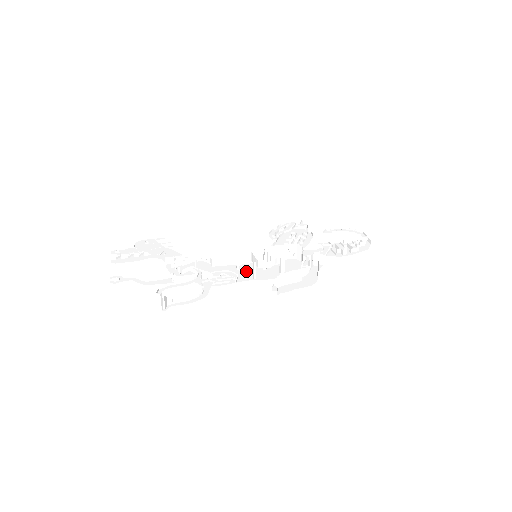
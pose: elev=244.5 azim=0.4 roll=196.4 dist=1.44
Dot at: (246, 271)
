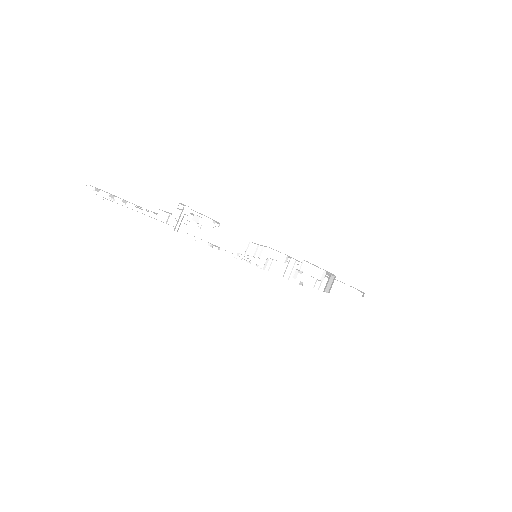
Dot at: occluded
